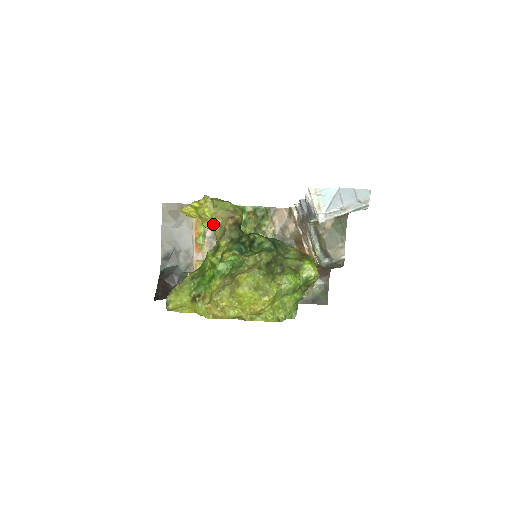
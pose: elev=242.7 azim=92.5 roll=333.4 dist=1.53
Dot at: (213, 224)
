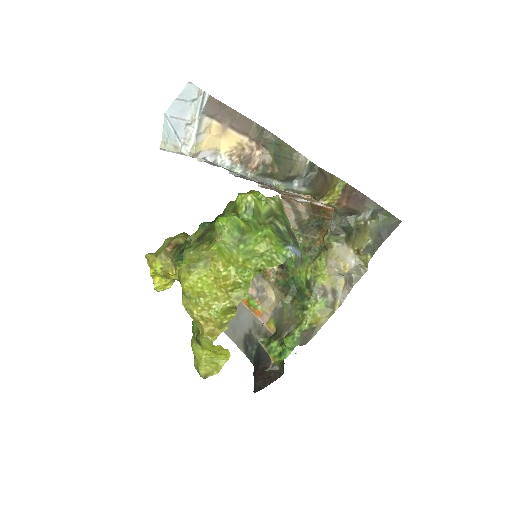
Dot at: (170, 269)
